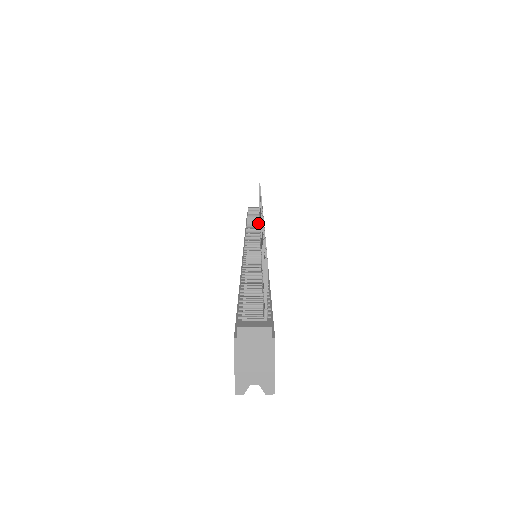
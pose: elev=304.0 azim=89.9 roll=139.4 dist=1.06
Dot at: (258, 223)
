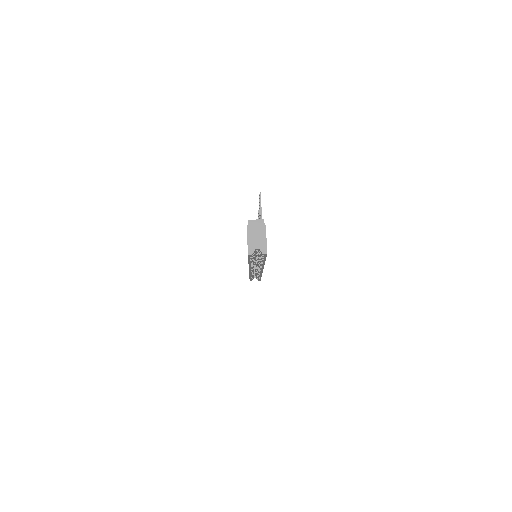
Dot at: occluded
